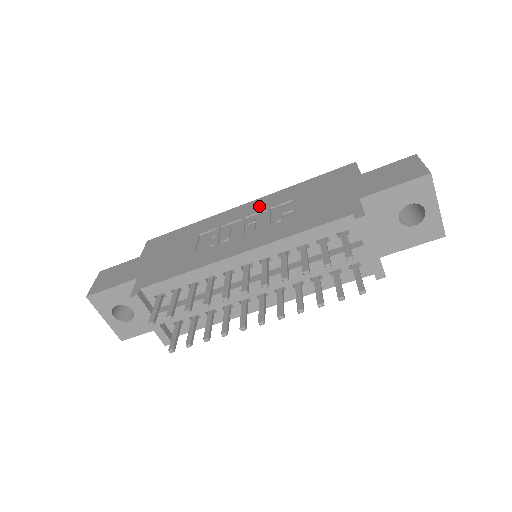
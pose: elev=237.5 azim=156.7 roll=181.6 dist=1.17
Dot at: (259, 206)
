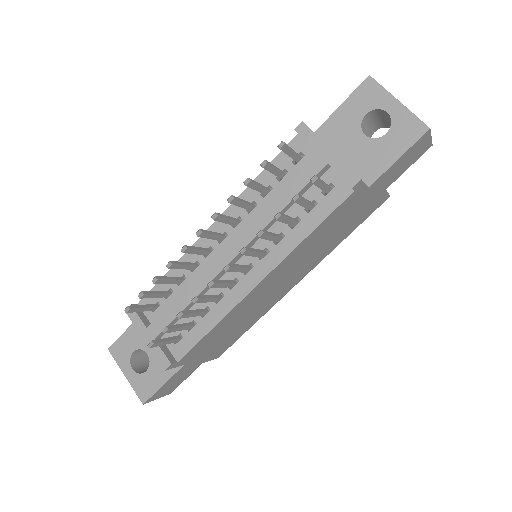
Dot at: occluded
